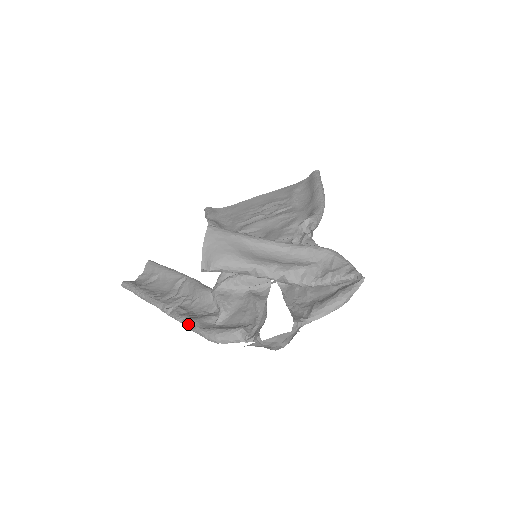
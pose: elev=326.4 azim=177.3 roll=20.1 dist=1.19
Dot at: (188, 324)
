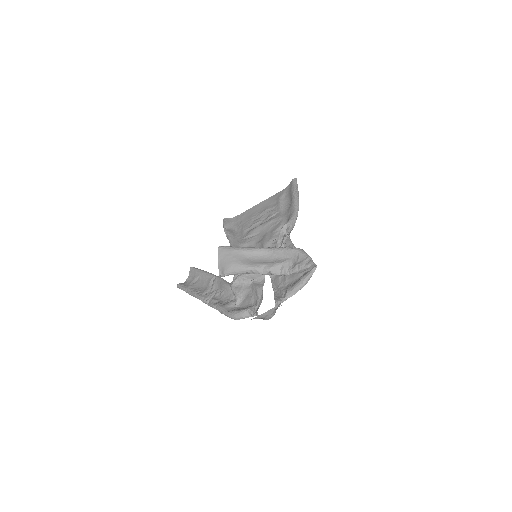
Dot at: (219, 310)
